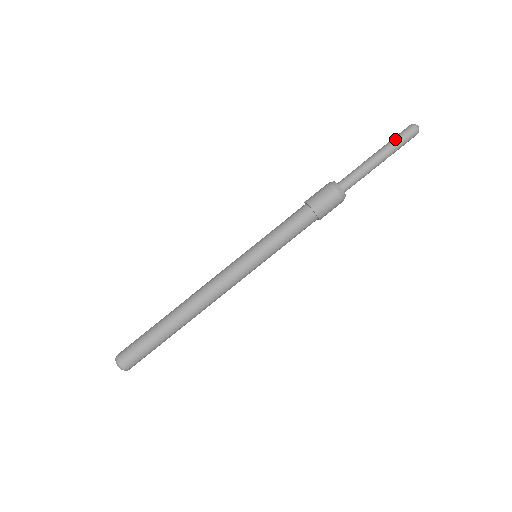
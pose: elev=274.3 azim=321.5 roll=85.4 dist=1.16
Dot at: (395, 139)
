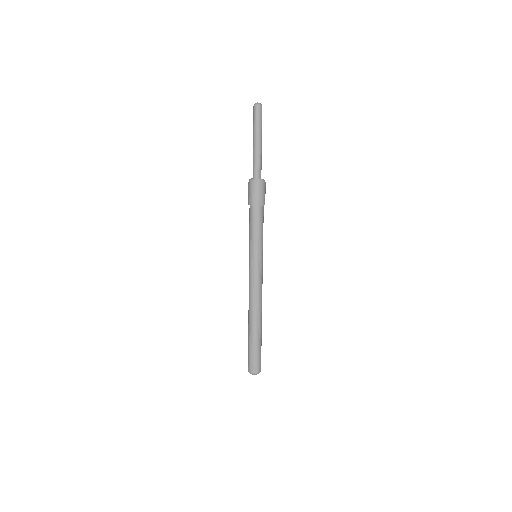
Dot at: (255, 123)
